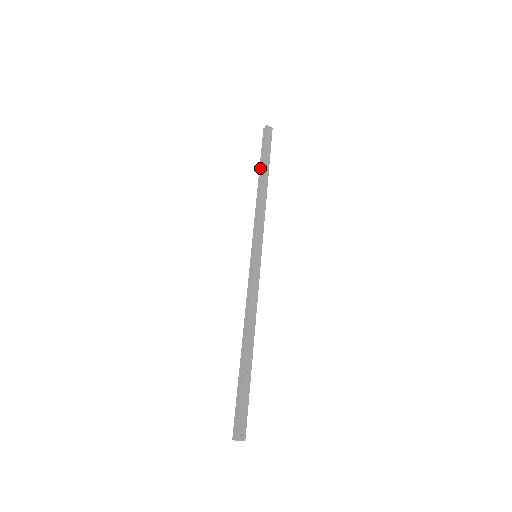
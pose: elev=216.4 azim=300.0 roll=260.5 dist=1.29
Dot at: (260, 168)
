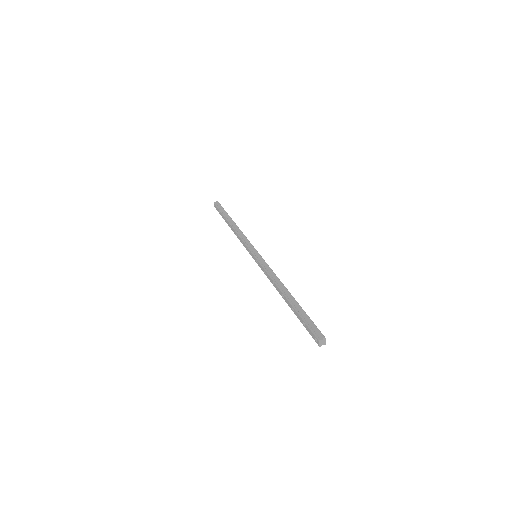
Dot at: (227, 218)
